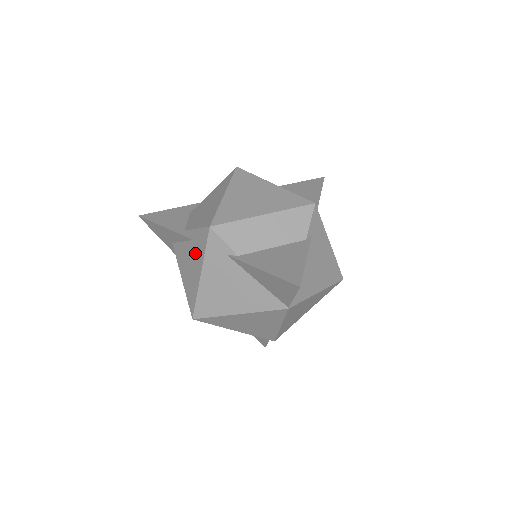
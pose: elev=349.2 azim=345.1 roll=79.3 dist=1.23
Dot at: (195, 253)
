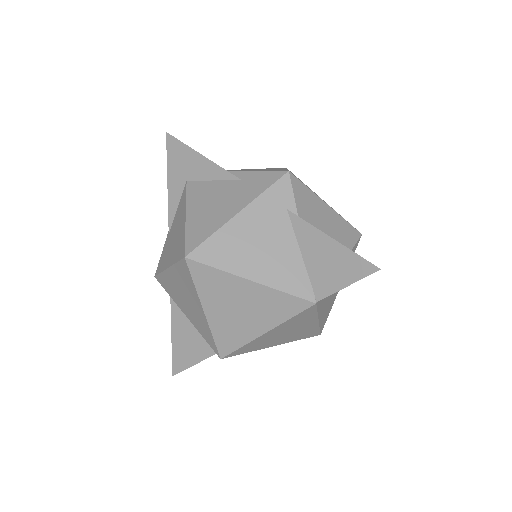
Dot at: (239, 192)
